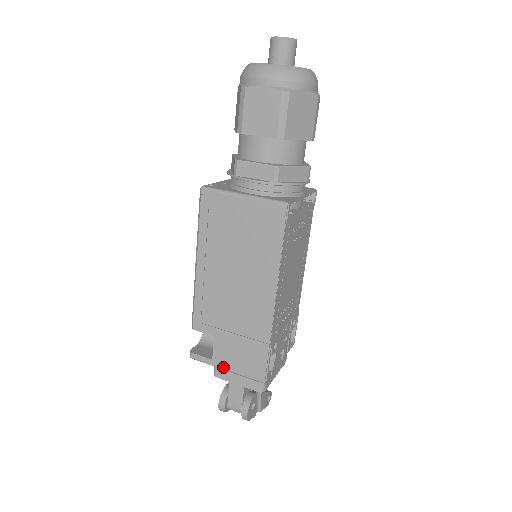
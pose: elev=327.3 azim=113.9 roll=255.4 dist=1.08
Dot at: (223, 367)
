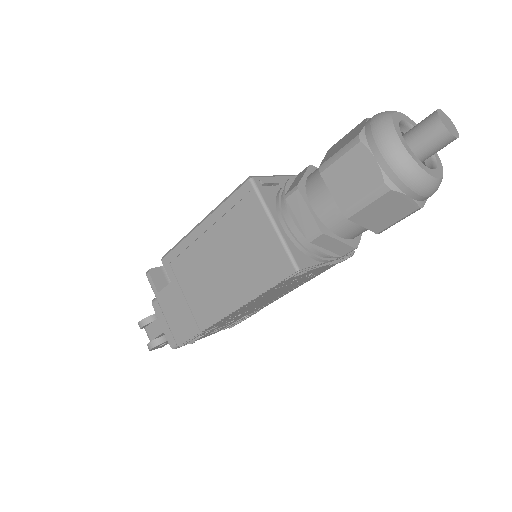
Dot at: (161, 306)
